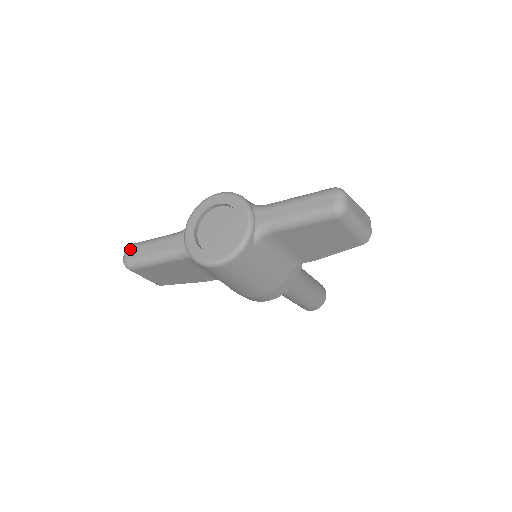
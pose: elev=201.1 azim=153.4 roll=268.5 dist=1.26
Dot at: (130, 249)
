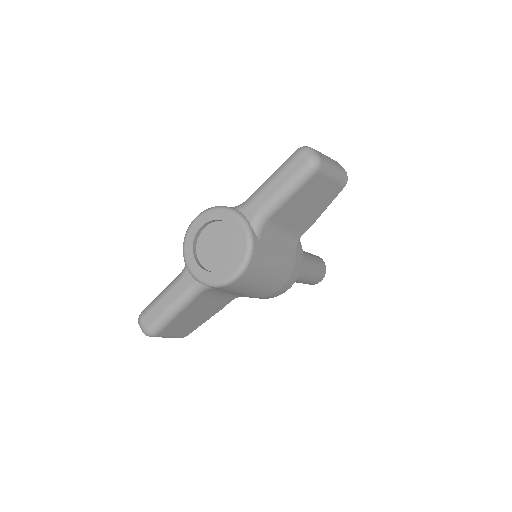
Dot at: (143, 317)
